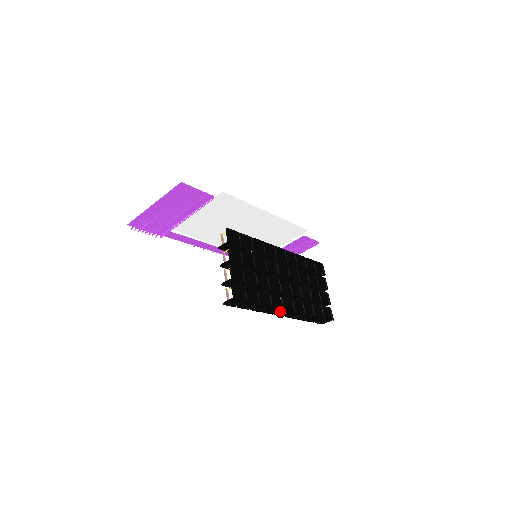
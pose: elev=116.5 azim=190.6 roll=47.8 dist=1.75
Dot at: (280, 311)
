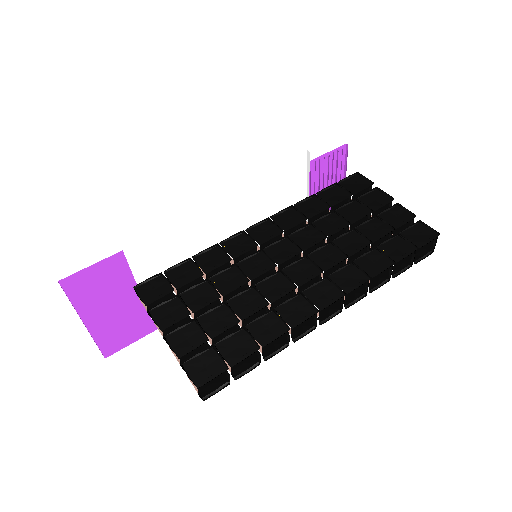
Dot at: (322, 313)
